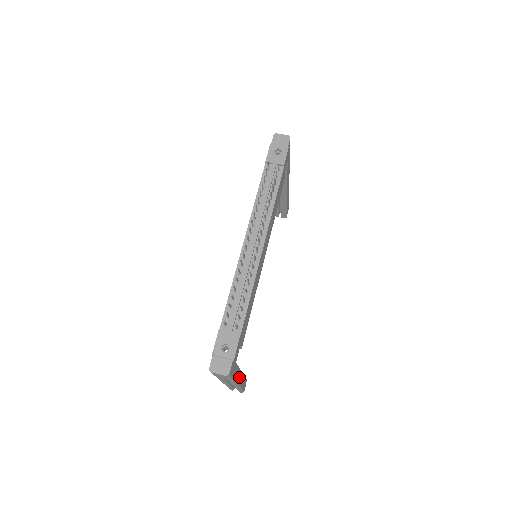
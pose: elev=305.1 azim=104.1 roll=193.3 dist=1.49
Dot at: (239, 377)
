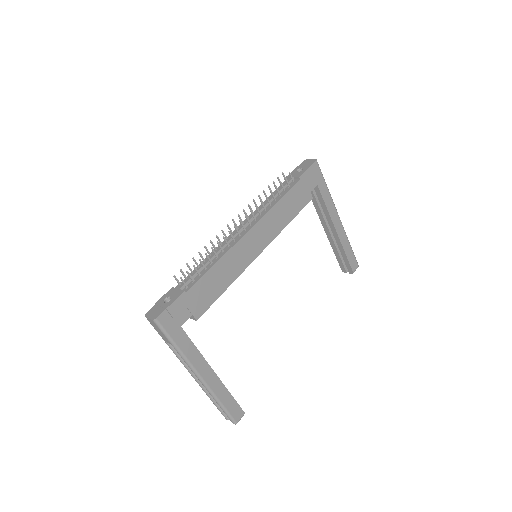
Dot at: (204, 369)
